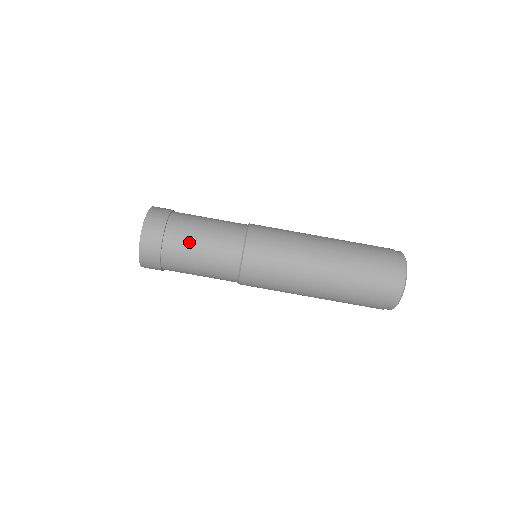
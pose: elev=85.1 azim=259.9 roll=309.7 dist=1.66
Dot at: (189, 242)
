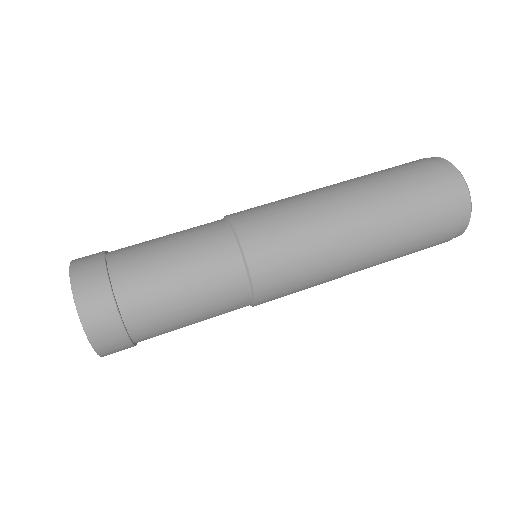
Dot at: (161, 296)
